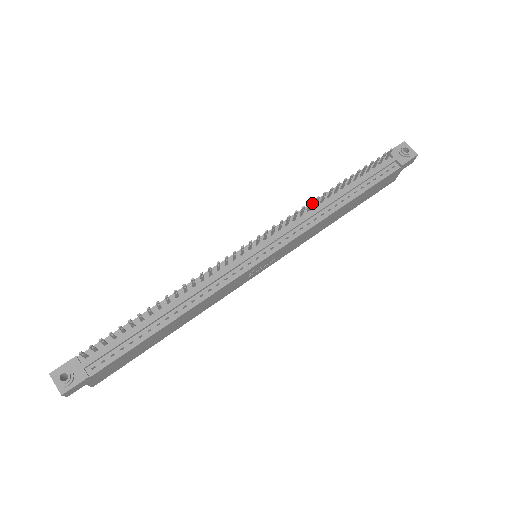
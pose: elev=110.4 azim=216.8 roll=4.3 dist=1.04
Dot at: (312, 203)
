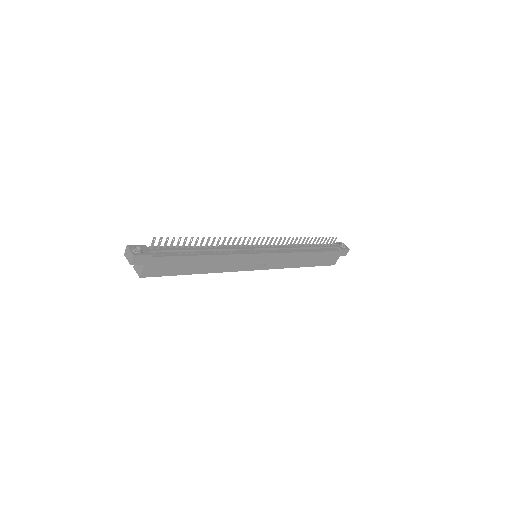
Dot at: (291, 245)
